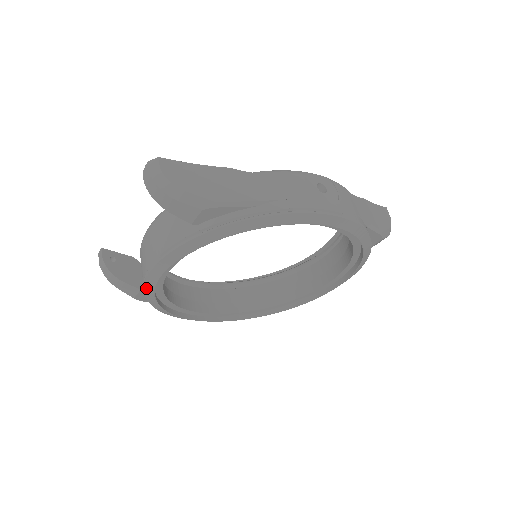
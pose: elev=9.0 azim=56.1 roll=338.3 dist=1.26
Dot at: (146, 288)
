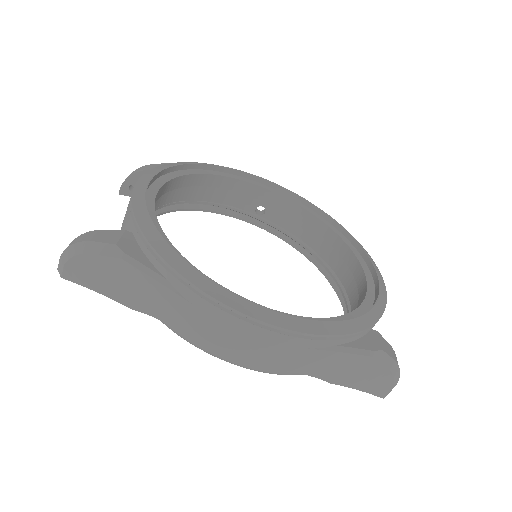
Dot at: (134, 199)
